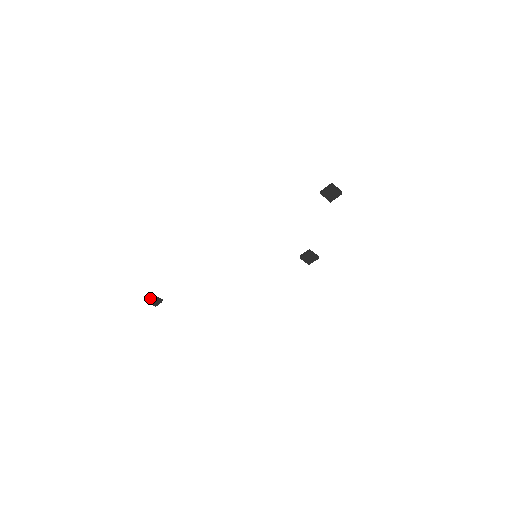
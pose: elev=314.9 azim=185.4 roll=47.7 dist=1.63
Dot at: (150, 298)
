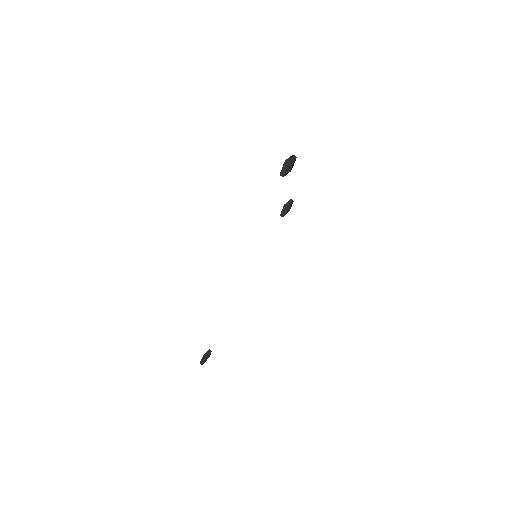
Dot at: (203, 361)
